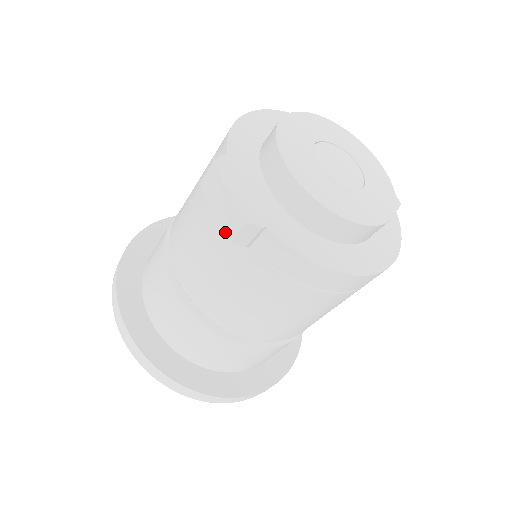
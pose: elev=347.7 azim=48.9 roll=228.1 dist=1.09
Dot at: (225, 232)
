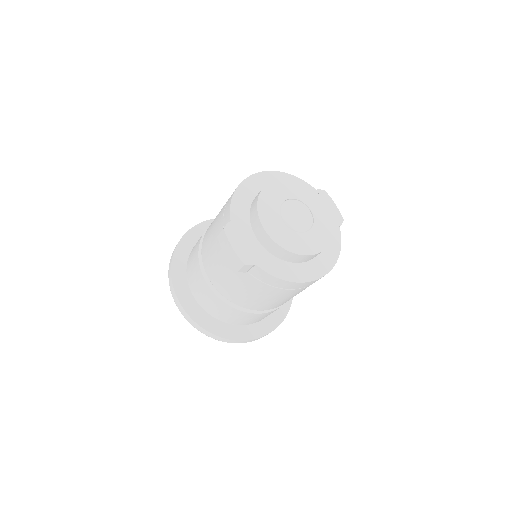
Dot at: (234, 266)
